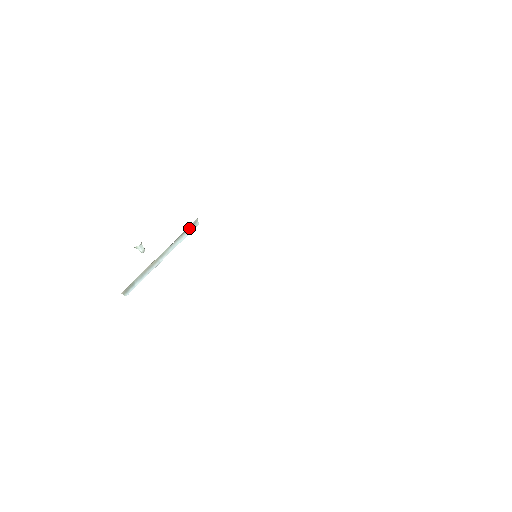
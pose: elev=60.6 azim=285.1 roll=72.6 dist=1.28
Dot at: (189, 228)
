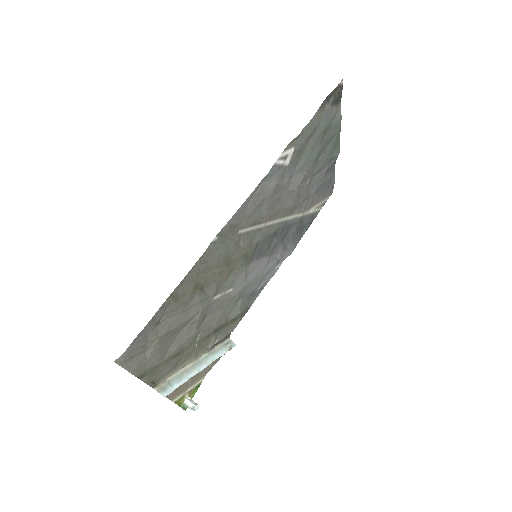
Dot at: (224, 346)
